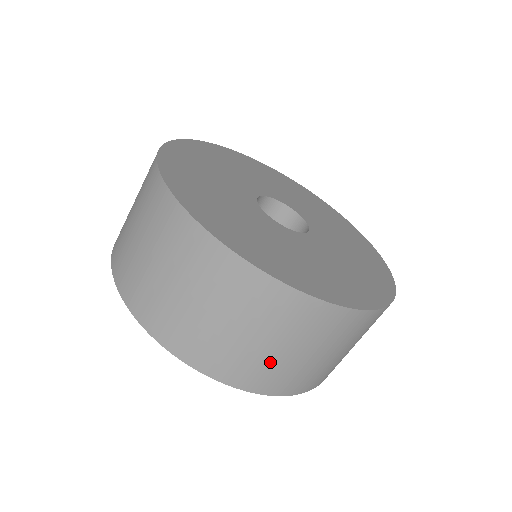
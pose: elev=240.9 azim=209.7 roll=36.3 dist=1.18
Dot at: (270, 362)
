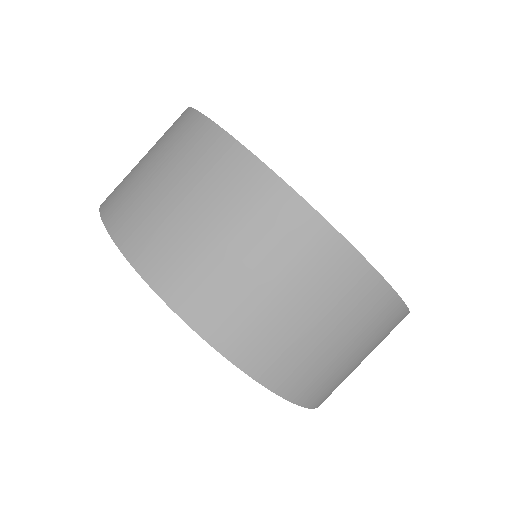
Dot at: (149, 201)
